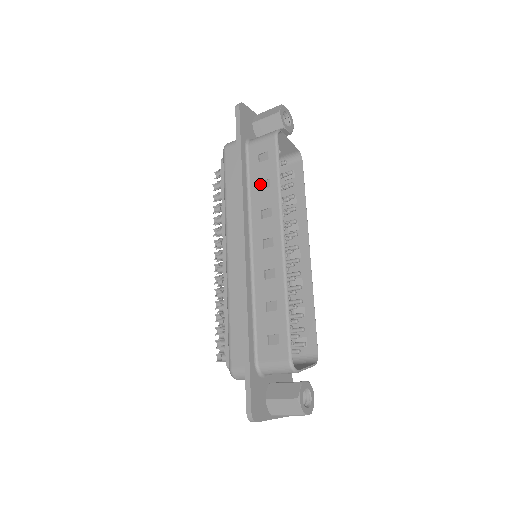
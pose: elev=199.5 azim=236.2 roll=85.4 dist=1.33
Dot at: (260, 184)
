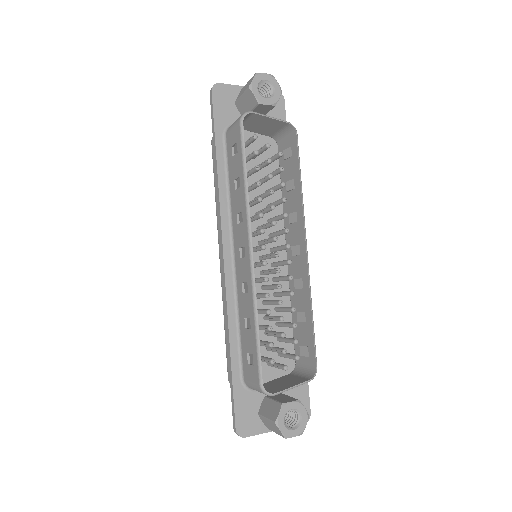
Dot at: (235, 182)
